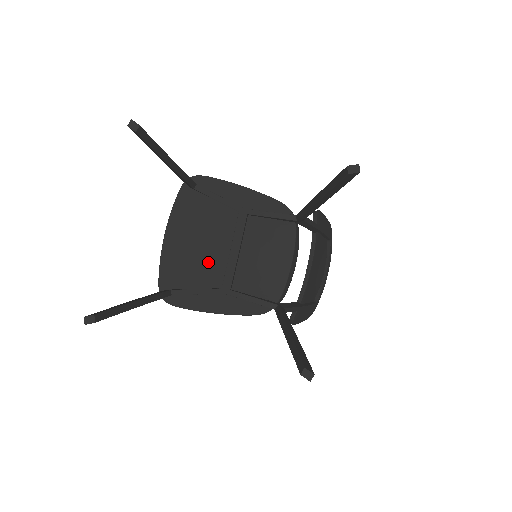
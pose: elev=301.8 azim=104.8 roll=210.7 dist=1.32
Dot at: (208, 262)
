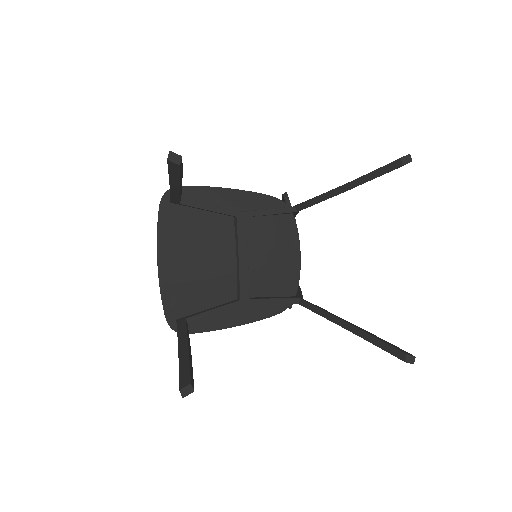
Dot at: (216, 277)
